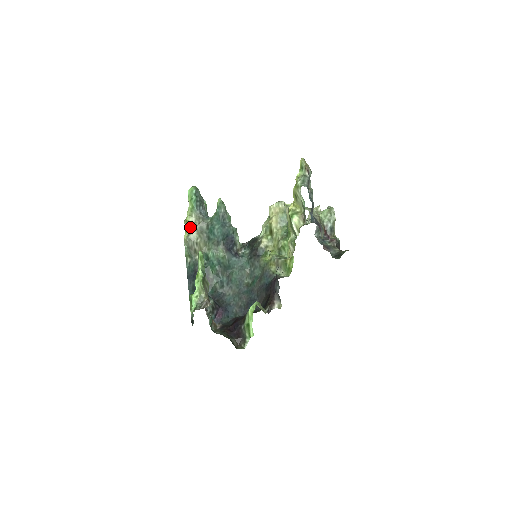
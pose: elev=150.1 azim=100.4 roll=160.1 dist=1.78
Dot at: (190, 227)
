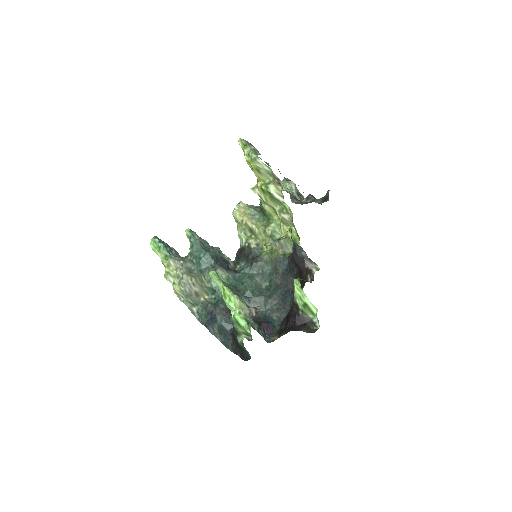
Dot at: (175, 275)
